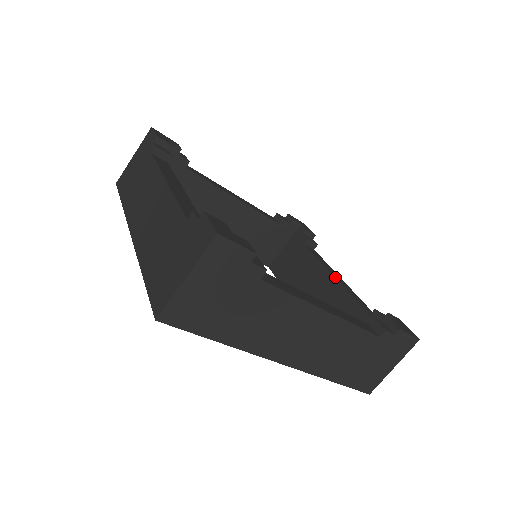
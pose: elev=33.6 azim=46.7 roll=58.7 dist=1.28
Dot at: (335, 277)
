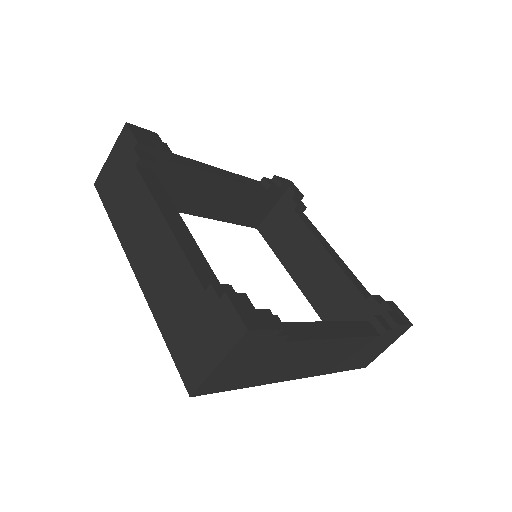
Dot at: (329, 254)
